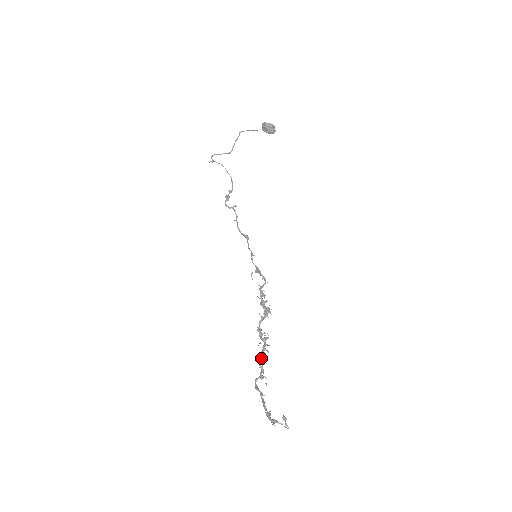
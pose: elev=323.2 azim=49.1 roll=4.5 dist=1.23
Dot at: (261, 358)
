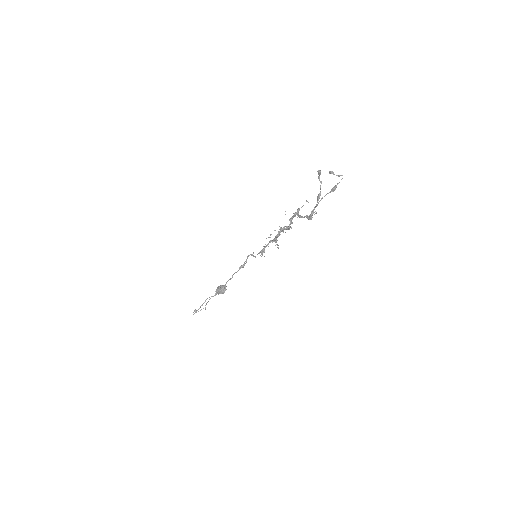
Dot at: (297, 211)
